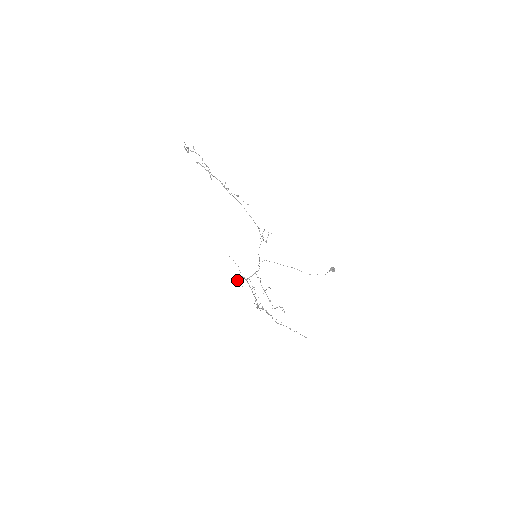
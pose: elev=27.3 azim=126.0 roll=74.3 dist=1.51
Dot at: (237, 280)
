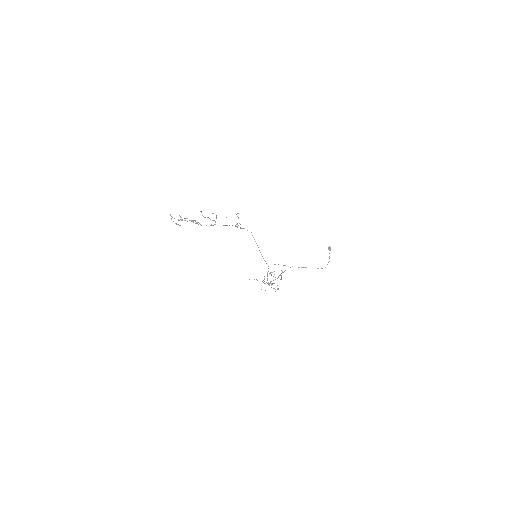
Dot at: occluded
